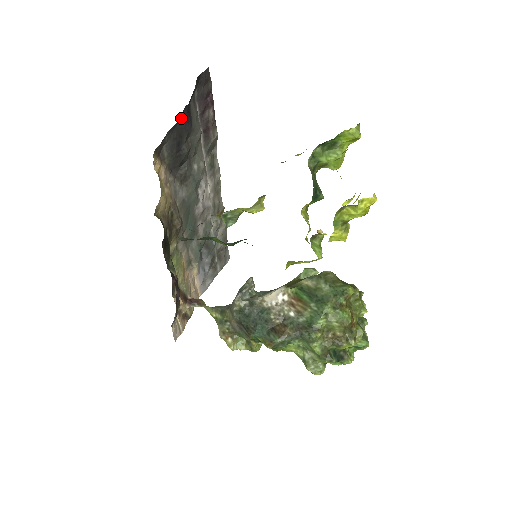
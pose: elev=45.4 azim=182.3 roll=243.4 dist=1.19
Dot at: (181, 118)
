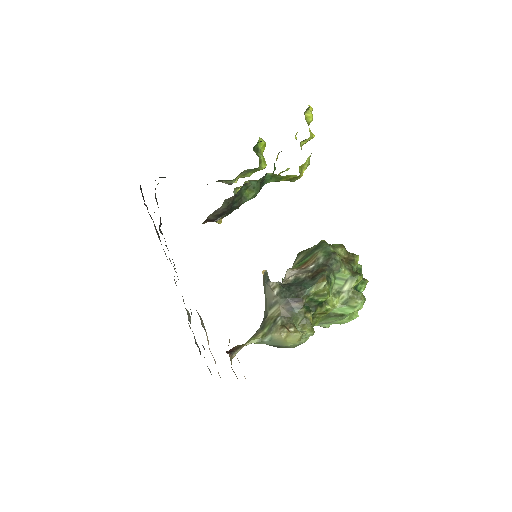
Dot at: occluded
